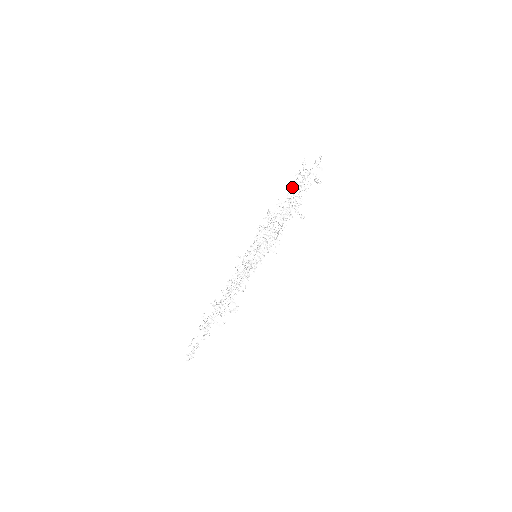
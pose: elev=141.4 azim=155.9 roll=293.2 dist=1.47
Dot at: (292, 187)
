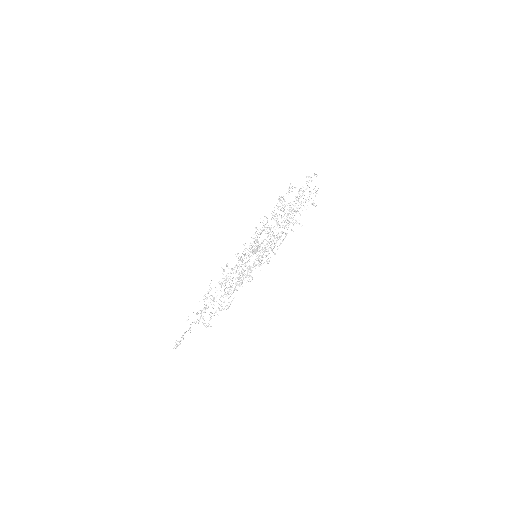
Dot at: (301, 188)
